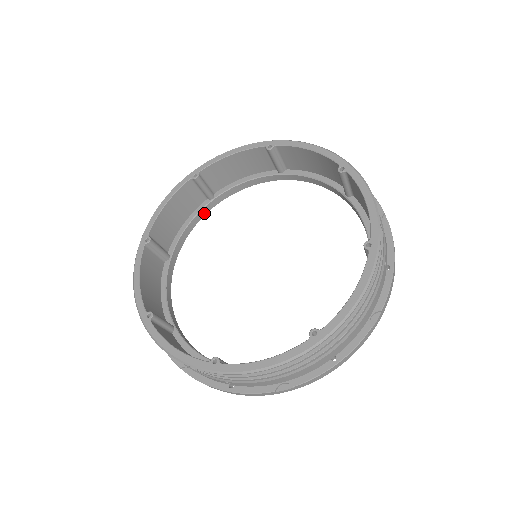
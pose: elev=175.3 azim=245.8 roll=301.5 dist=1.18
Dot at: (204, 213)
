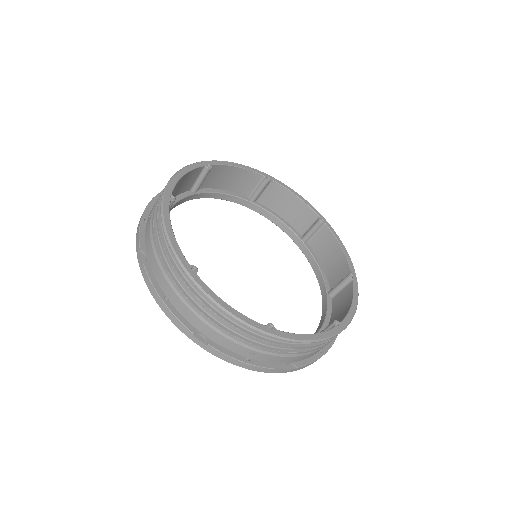
Dot at: (183, 201)
